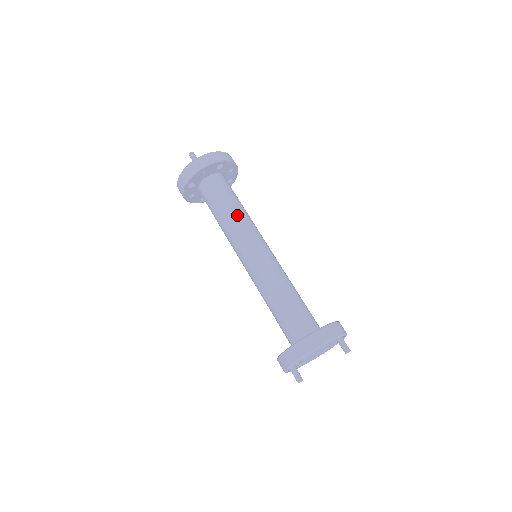
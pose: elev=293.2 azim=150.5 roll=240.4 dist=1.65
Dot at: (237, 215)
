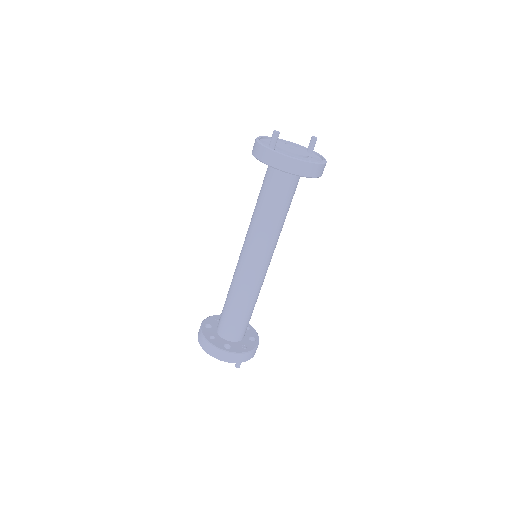
Dot at: (262, 222)
